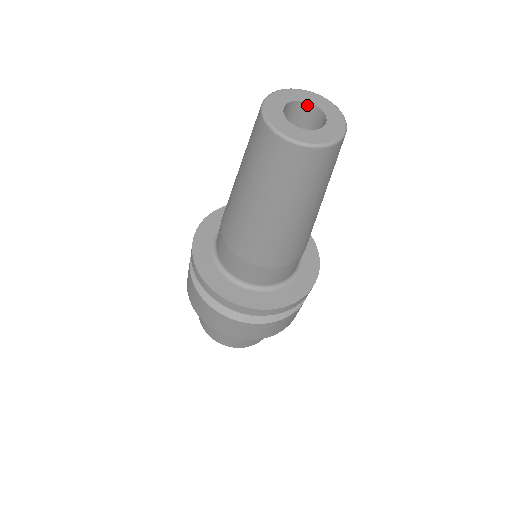
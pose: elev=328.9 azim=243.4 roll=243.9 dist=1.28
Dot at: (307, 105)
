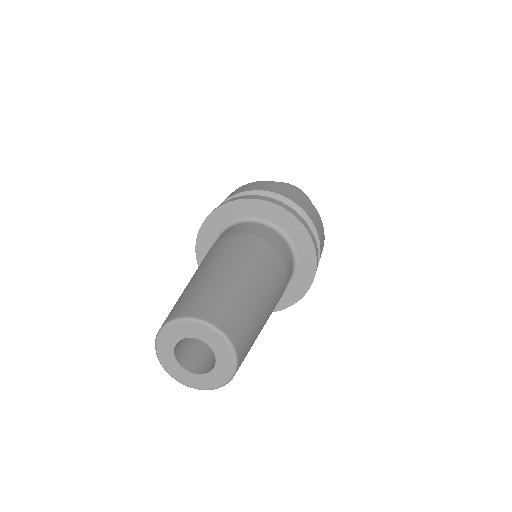
Dot at: (212, 345)
